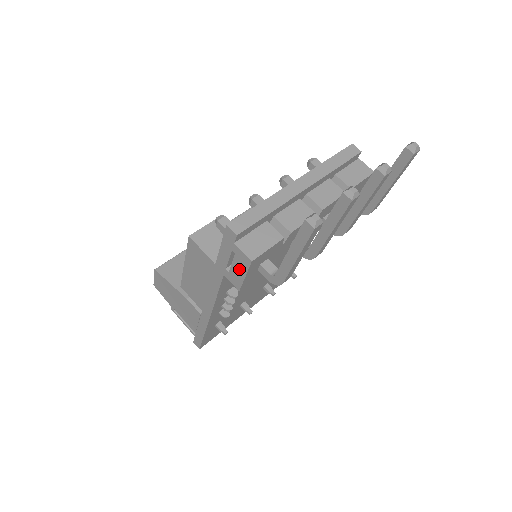
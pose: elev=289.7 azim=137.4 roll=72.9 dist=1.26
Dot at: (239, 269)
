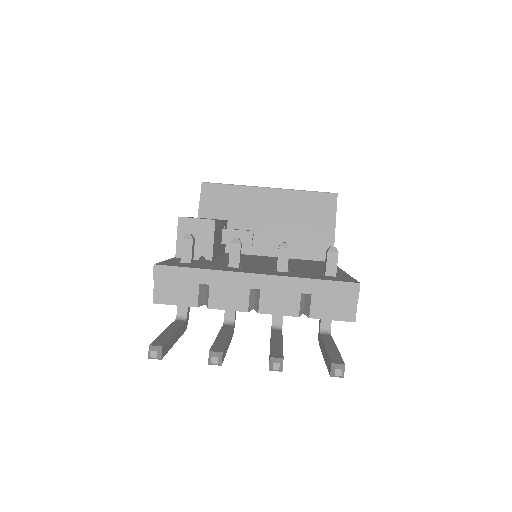
Dot at: occluded
